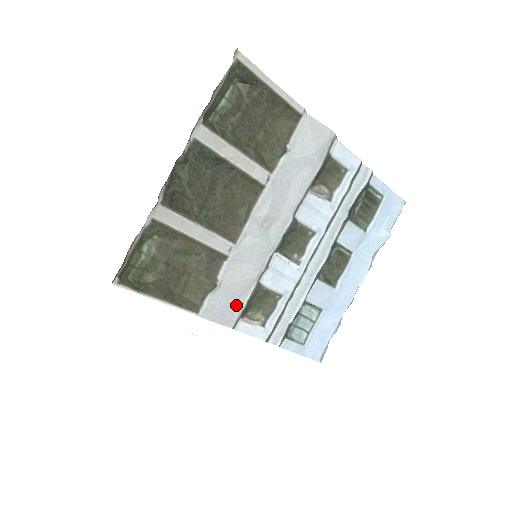
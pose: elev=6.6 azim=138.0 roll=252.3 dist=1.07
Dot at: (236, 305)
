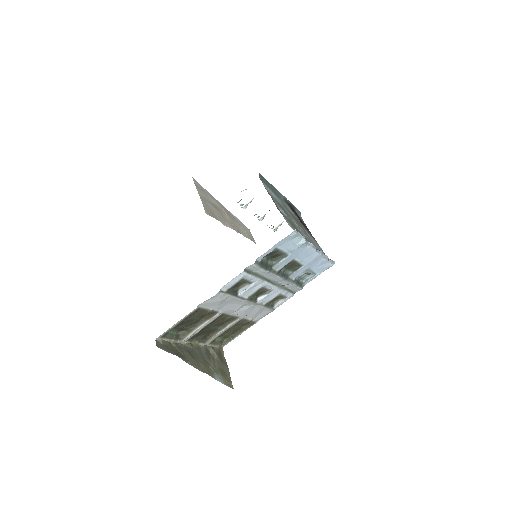
Dot at: (266, 311)
